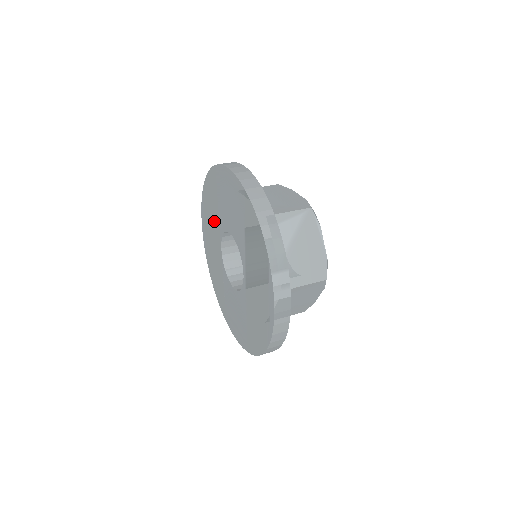
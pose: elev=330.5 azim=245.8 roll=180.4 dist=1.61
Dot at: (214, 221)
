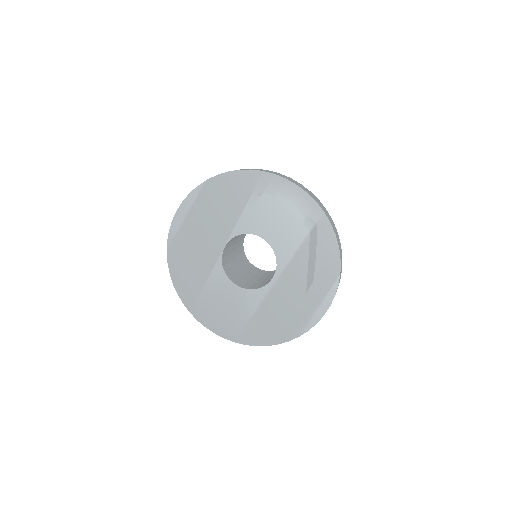
Dot at: (222, 217)
